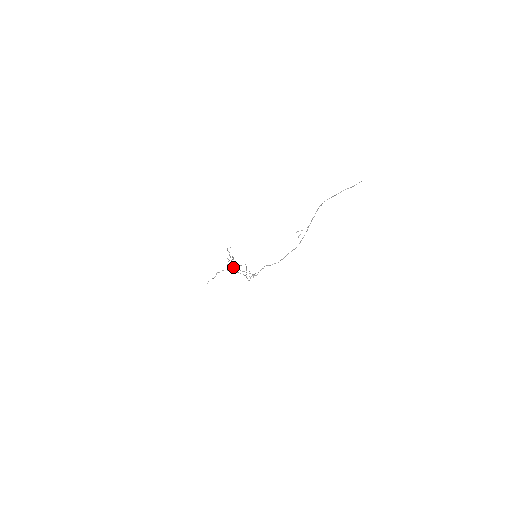
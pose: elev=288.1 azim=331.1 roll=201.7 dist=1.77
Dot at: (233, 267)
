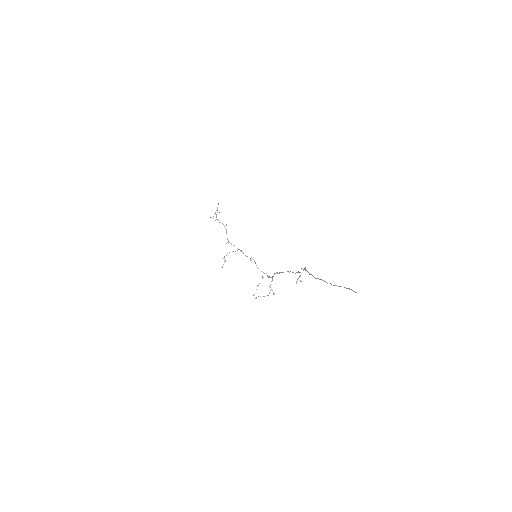
Dot at: occluded
